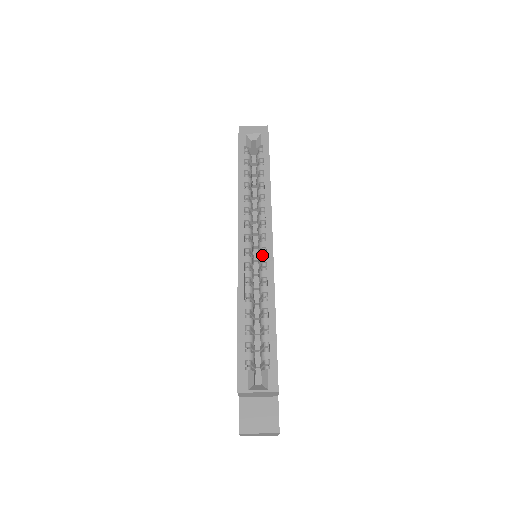
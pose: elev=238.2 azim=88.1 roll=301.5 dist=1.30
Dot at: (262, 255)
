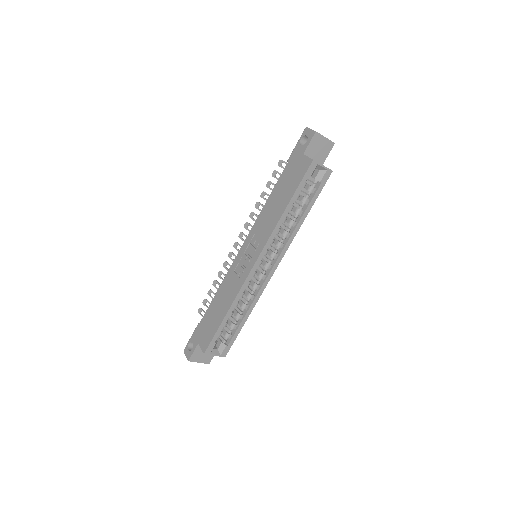
Dot at: (264, 273)
